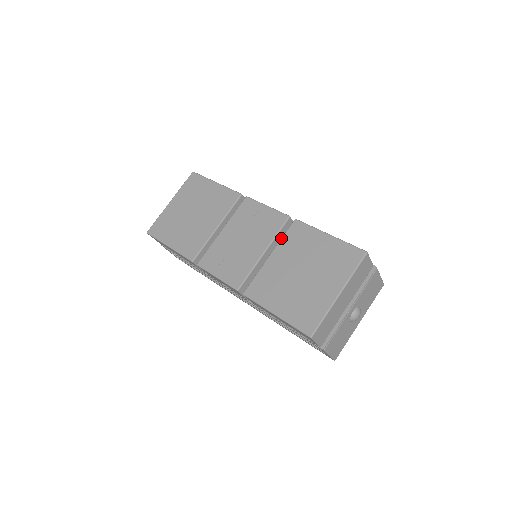
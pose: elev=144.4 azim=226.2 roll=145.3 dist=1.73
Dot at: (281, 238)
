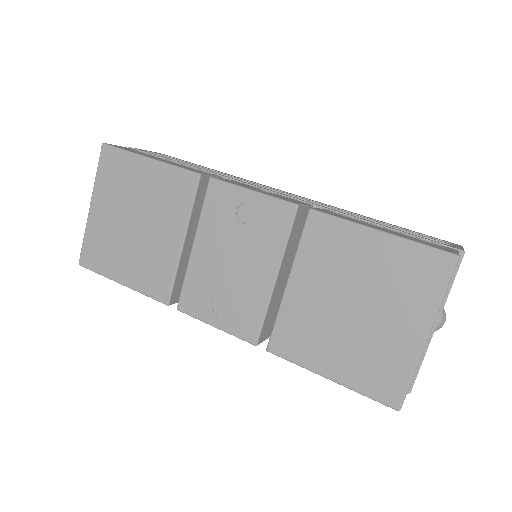
Dot at: (296, 249)
